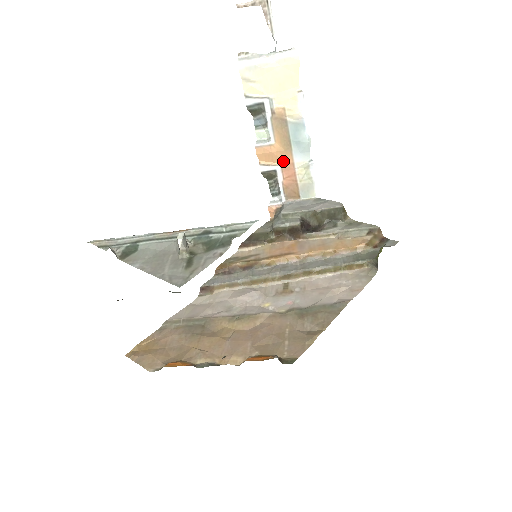
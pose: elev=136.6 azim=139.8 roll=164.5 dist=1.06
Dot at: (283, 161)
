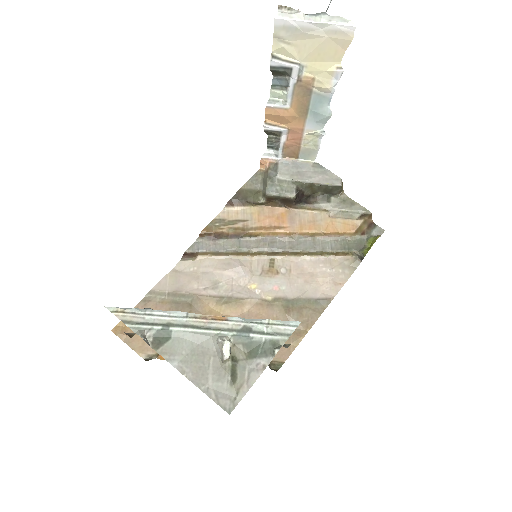
Dot at: (293, 125)
